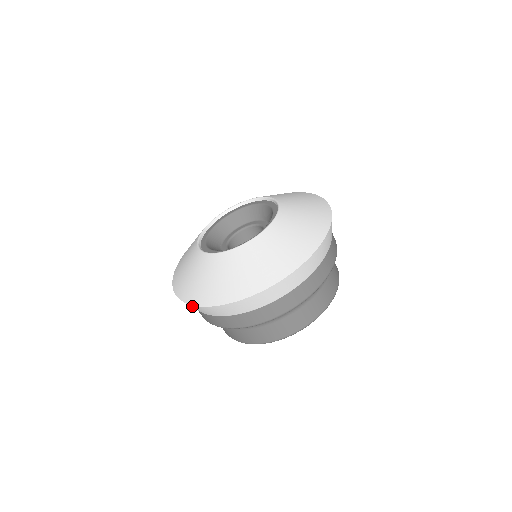
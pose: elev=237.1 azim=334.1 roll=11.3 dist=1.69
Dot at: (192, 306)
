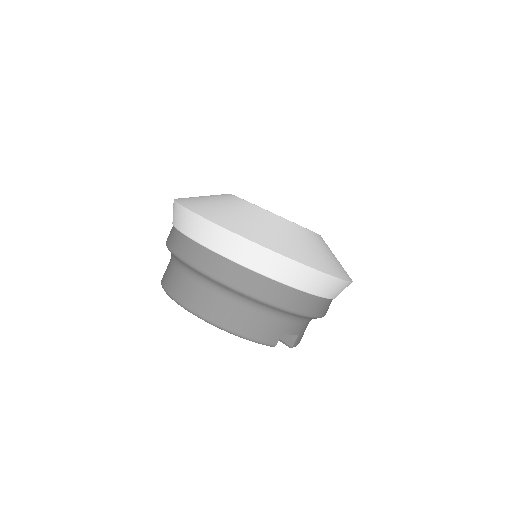
Dot at: occluded
